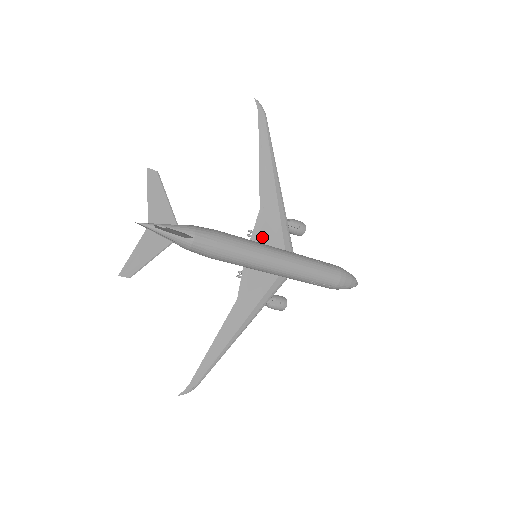
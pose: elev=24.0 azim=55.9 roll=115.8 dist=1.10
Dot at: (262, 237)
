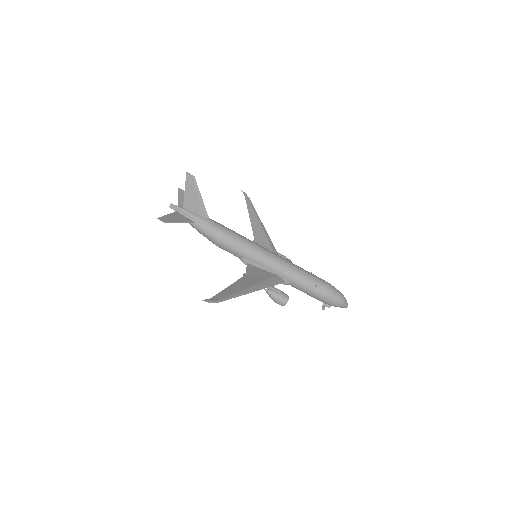
Dot at: occluded
